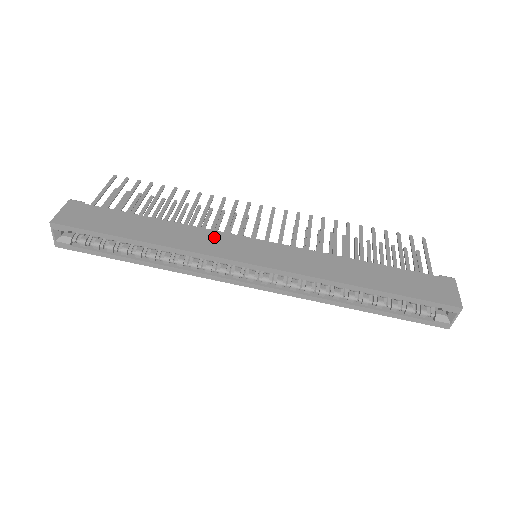
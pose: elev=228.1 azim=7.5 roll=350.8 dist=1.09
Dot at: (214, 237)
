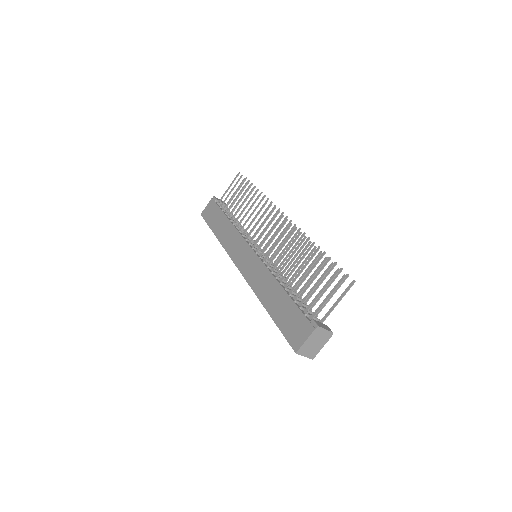
Dot at: (237, 240)
